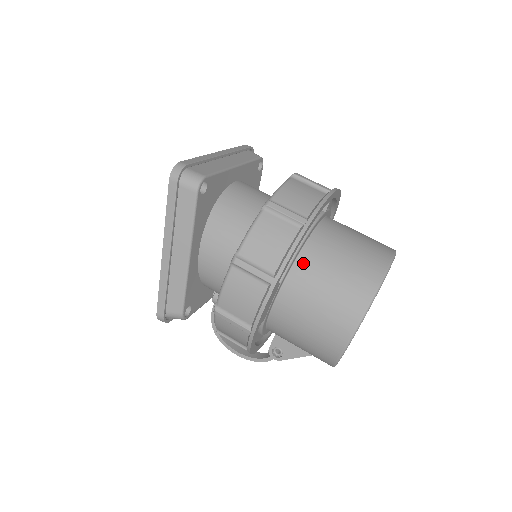
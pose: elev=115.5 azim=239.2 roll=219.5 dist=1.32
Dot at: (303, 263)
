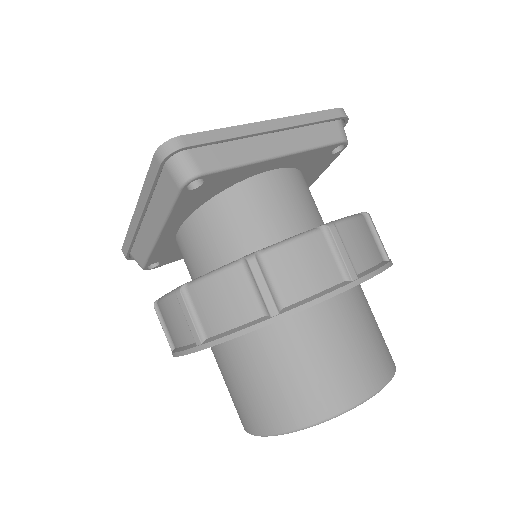
Dot at: (257, 338)
